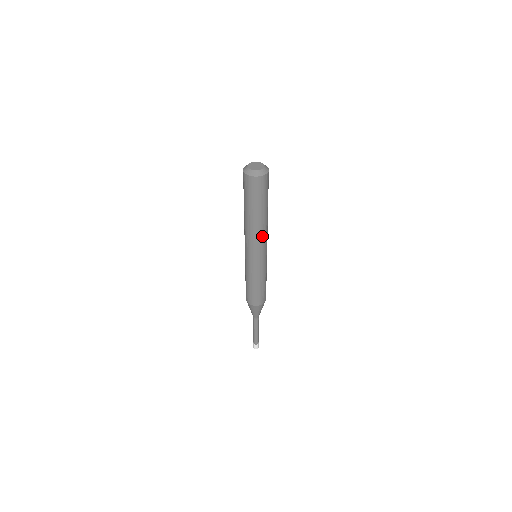
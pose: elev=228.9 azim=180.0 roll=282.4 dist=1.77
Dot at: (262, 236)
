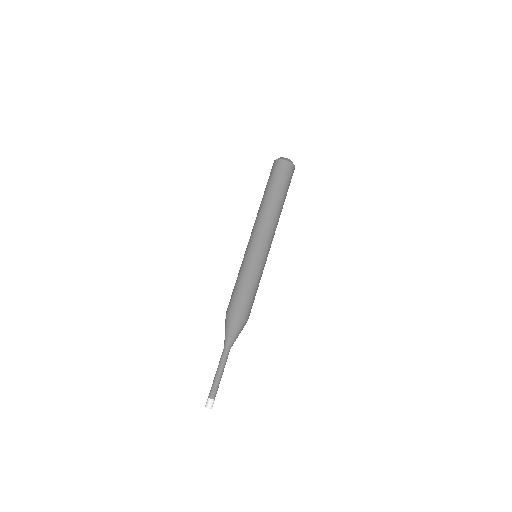
Dot at: (274, 225)
